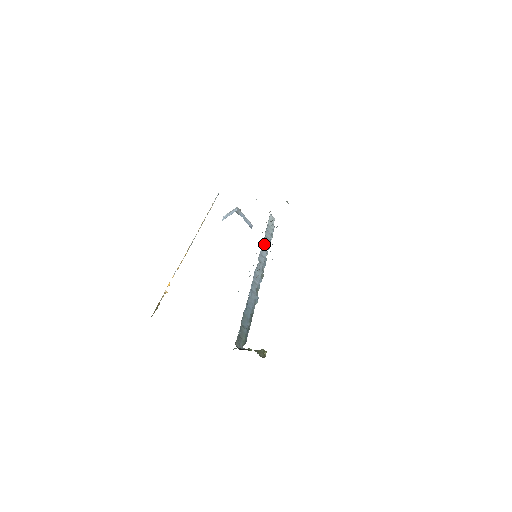
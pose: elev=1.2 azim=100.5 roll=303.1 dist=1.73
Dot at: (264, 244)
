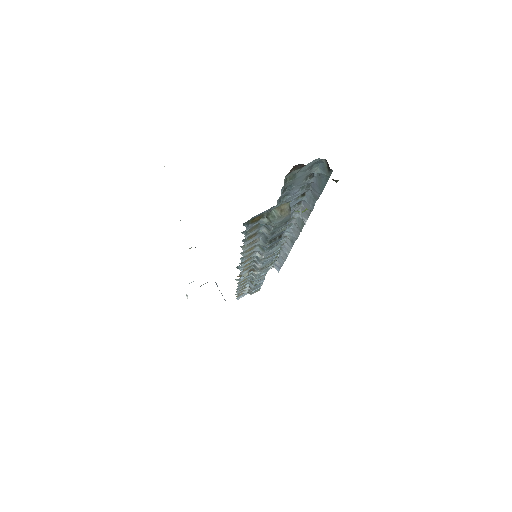
Dot at: occluded
